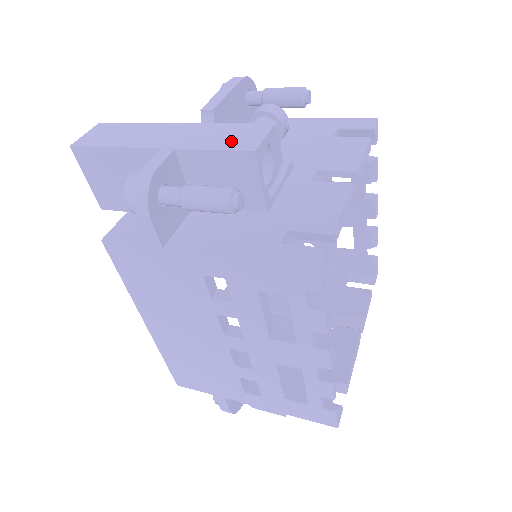
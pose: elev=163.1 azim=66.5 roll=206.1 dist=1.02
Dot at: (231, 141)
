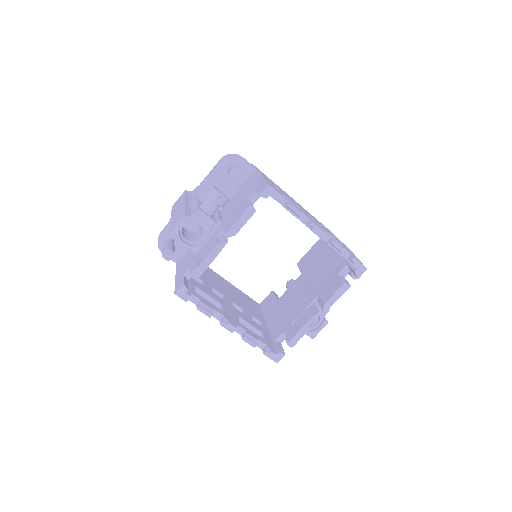
Dot at: (174, 224)
